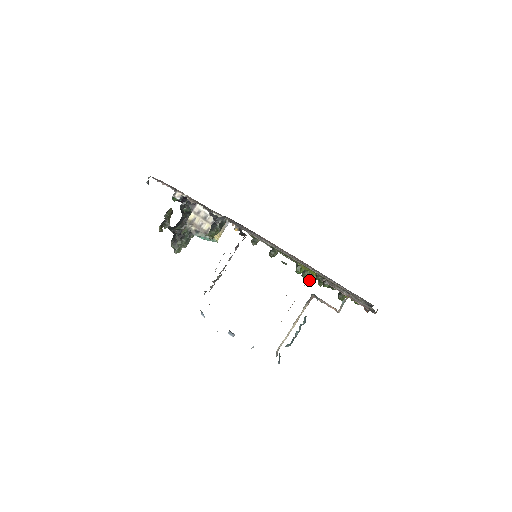
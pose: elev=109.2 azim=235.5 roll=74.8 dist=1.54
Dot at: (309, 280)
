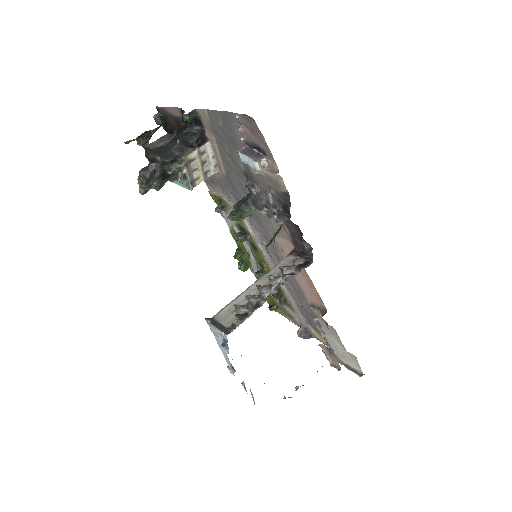
Dot at: (241, 269)
